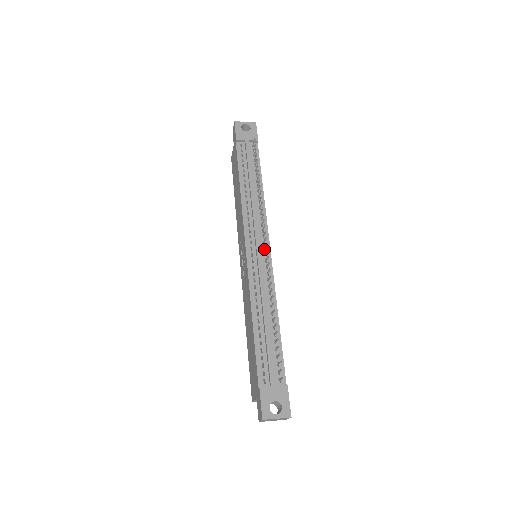
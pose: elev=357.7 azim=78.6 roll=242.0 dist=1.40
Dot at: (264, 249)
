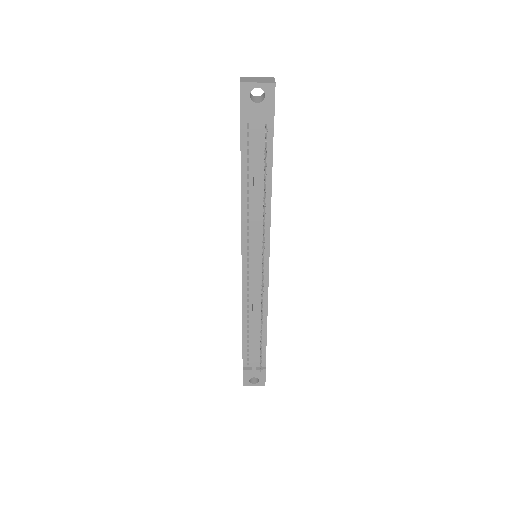
Dot at: (262, 266)
